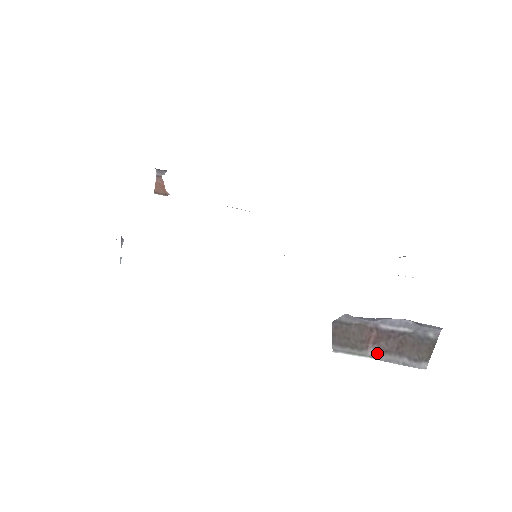
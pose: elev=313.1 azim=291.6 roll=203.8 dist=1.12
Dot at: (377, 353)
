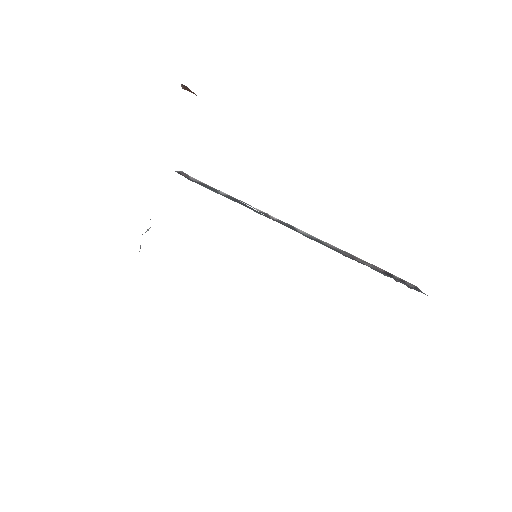
Dot at: occluded
